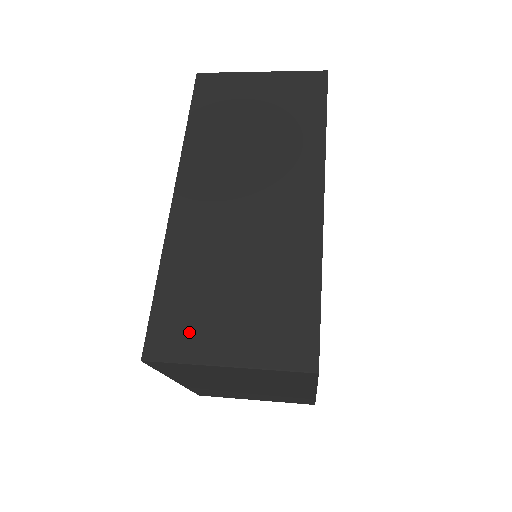
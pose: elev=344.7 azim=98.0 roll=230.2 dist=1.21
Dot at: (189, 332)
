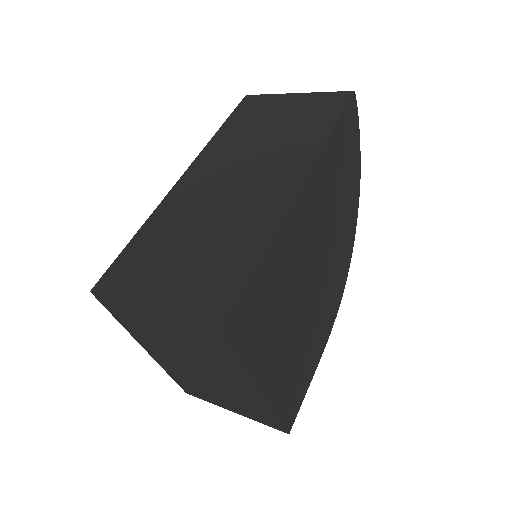
Dot at: (135, 276)
